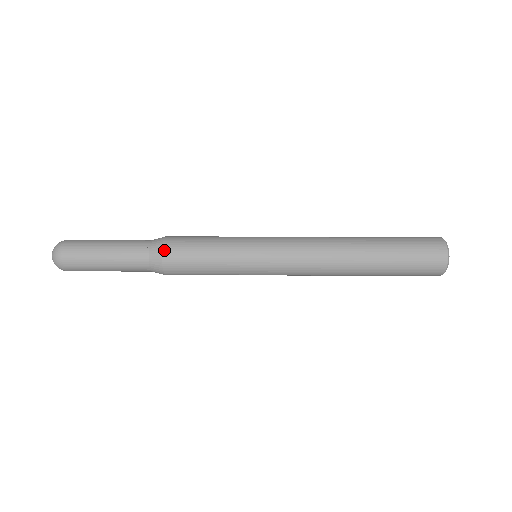
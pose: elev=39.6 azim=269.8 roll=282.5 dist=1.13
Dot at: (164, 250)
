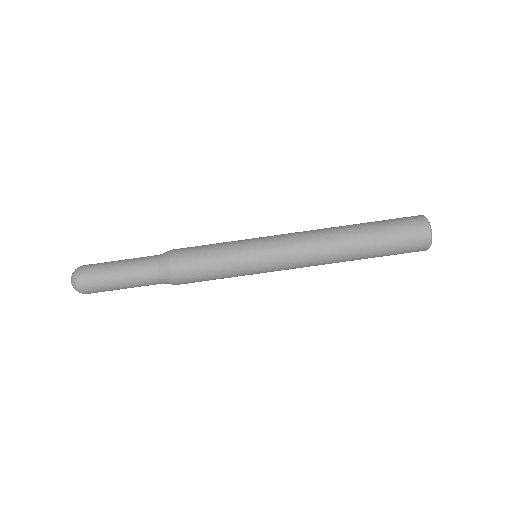
Dot at: (172, 263)
